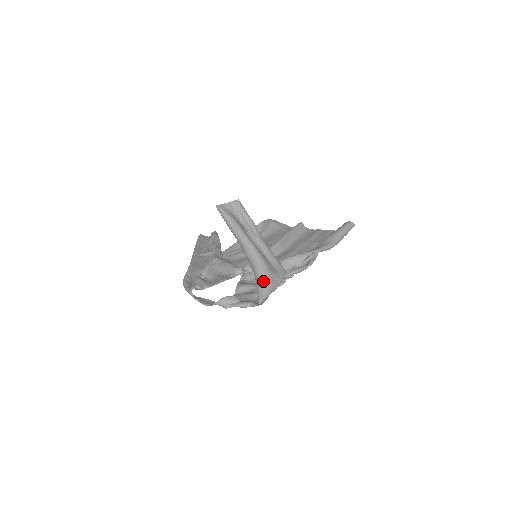
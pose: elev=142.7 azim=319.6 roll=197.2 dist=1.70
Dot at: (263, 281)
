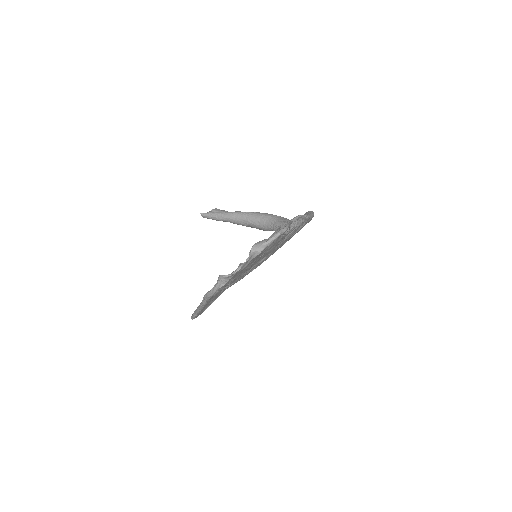
Dot at: (277, 219)
